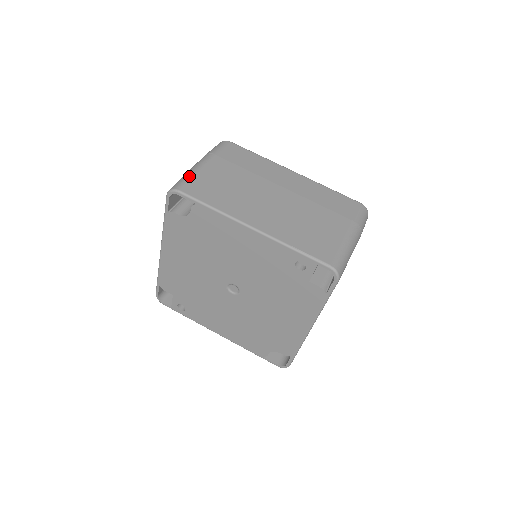
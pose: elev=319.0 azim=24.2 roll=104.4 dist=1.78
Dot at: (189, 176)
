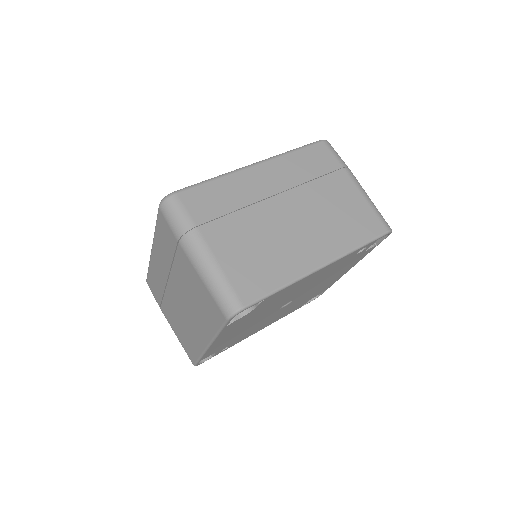
Dot at: (224, 281)
